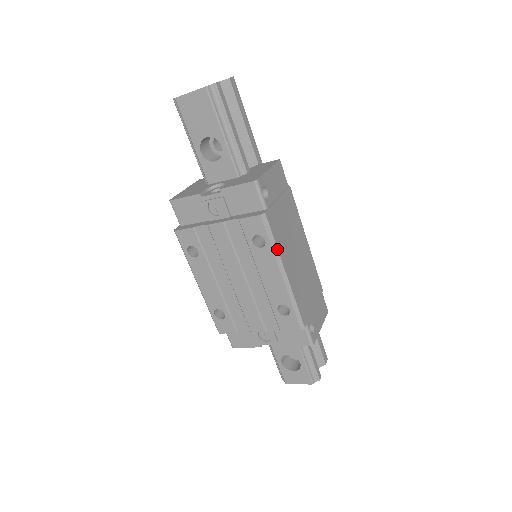
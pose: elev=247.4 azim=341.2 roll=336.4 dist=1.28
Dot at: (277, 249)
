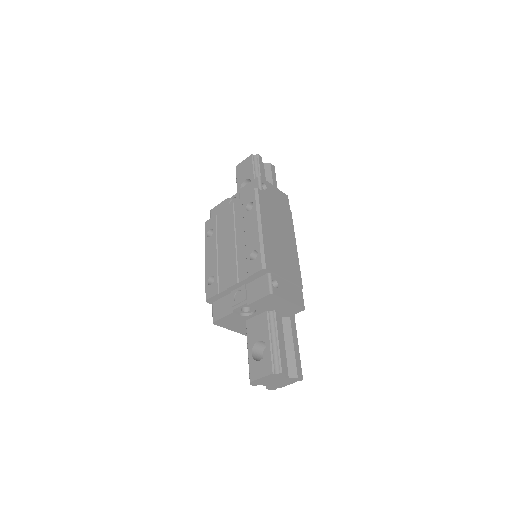
Dot at: (260, 209)
